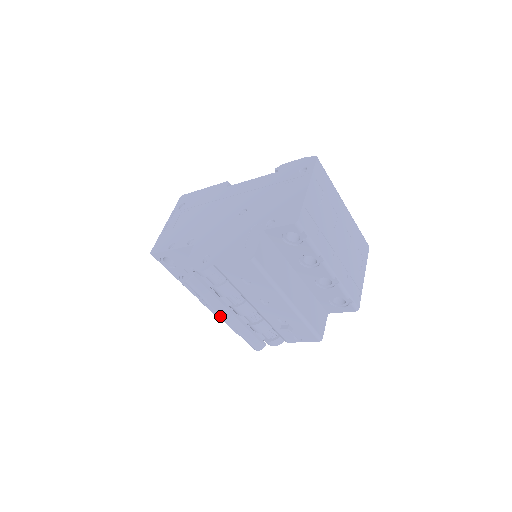
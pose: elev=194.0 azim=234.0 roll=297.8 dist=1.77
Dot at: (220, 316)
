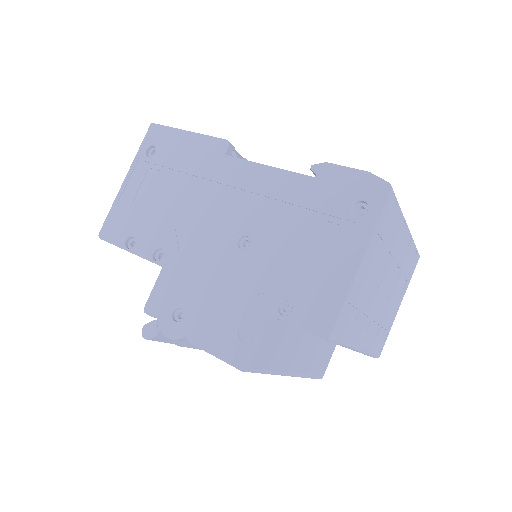
Dot at: (194, 348)
